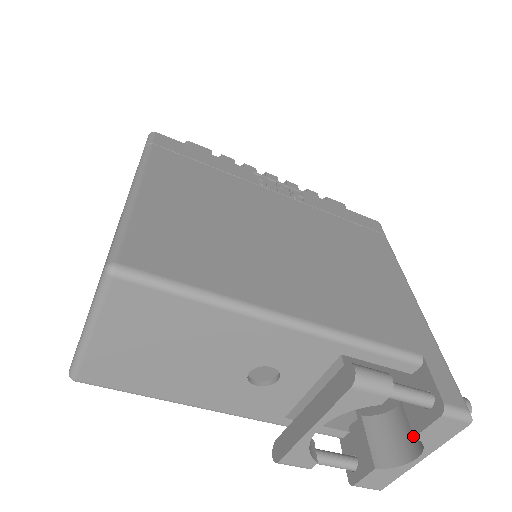
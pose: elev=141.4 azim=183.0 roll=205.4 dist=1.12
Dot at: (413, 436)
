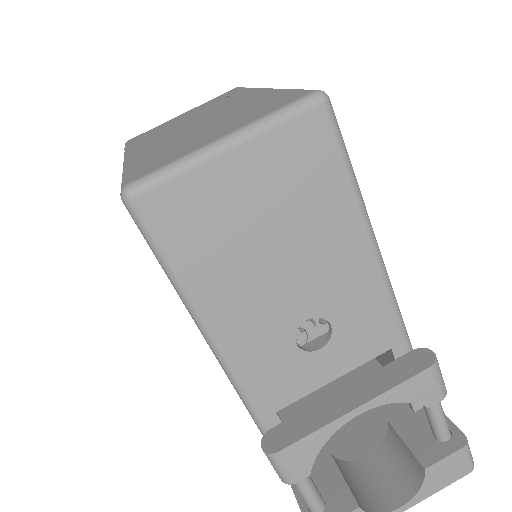
Dot at: (424, 468)
